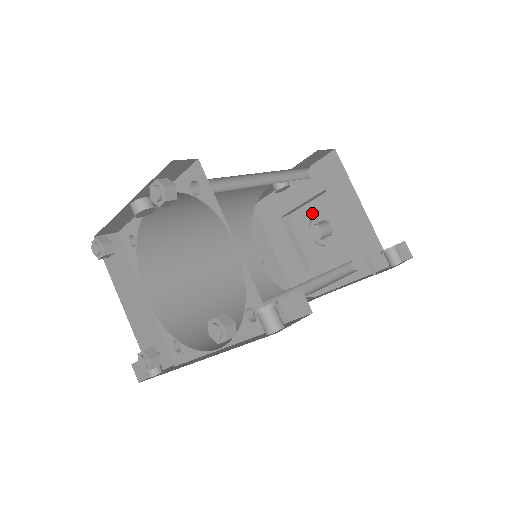
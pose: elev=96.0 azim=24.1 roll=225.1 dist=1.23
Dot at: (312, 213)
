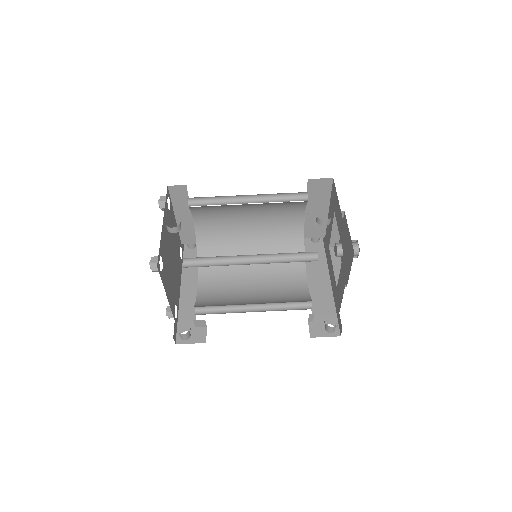
Dot at: (348, 237)
